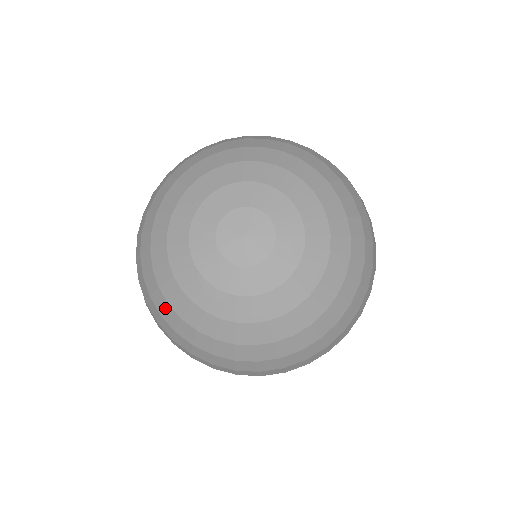
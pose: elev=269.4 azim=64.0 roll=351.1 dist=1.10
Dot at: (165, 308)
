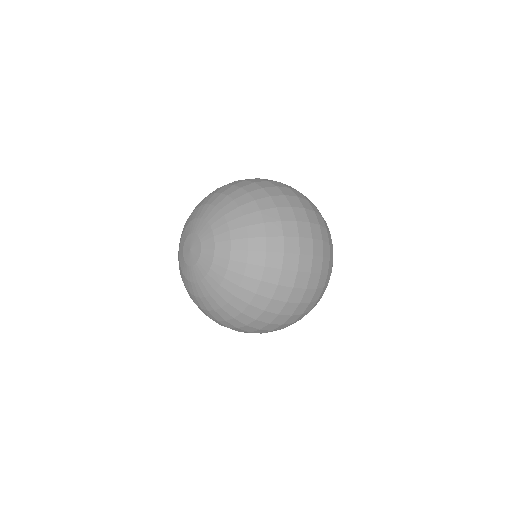
Dot at: occluded
